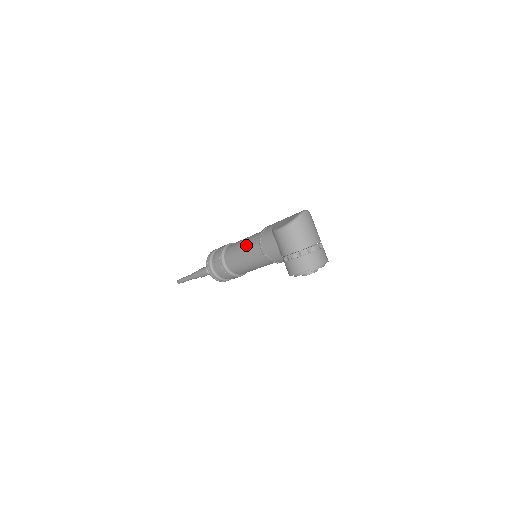
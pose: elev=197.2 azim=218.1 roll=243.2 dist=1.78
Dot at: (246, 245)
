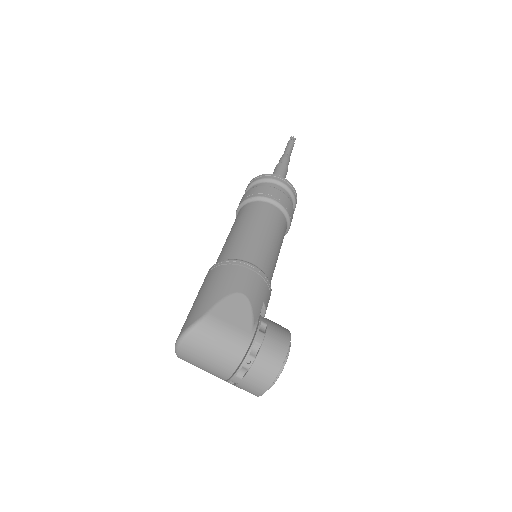
Dot at: occluded
